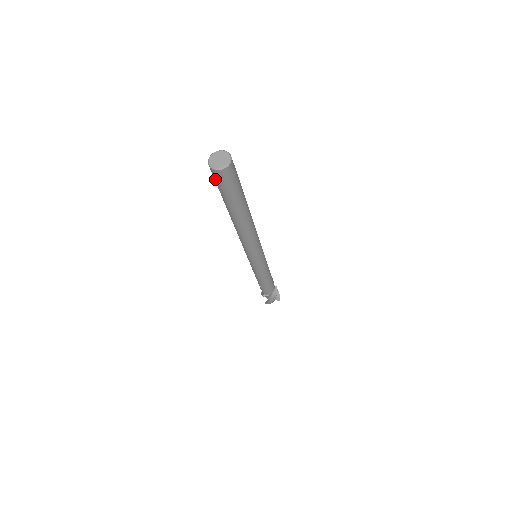
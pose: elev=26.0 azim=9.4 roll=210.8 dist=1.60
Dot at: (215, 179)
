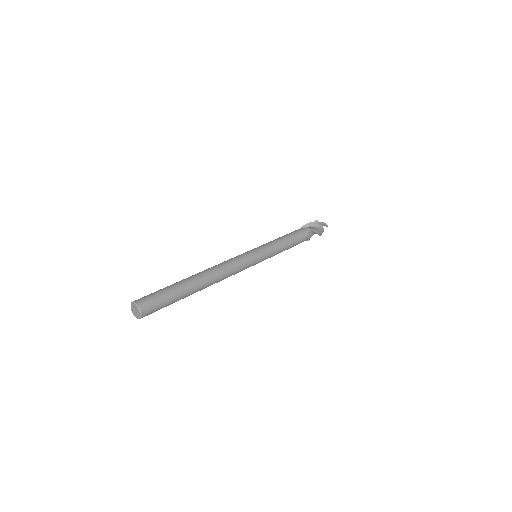
Dot at: occluded
